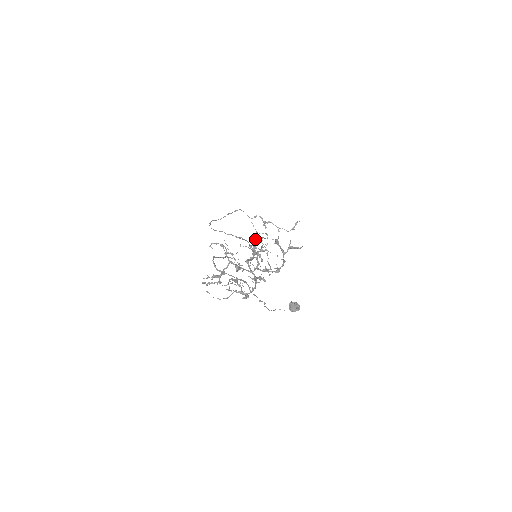
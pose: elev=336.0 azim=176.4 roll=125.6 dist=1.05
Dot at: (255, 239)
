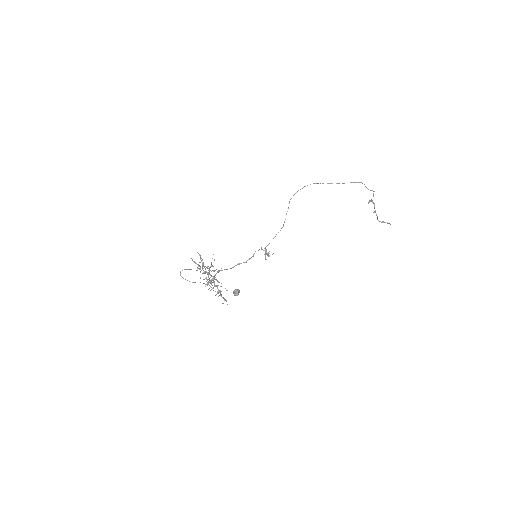
Dot at: occluded
